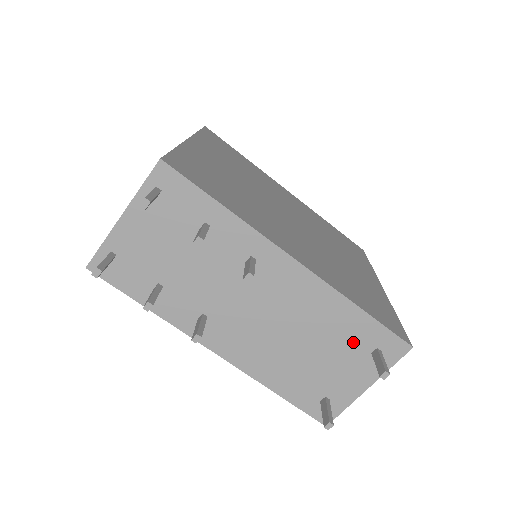
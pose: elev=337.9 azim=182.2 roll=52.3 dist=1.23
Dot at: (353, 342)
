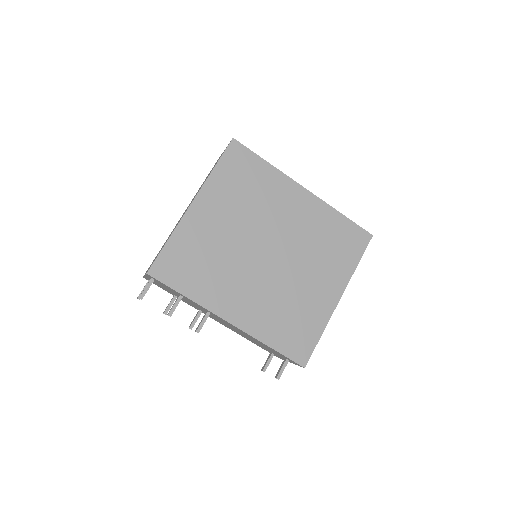
Dot at: (274, 351)
